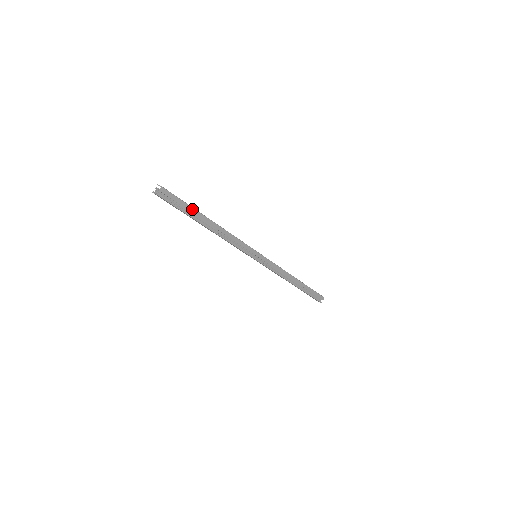
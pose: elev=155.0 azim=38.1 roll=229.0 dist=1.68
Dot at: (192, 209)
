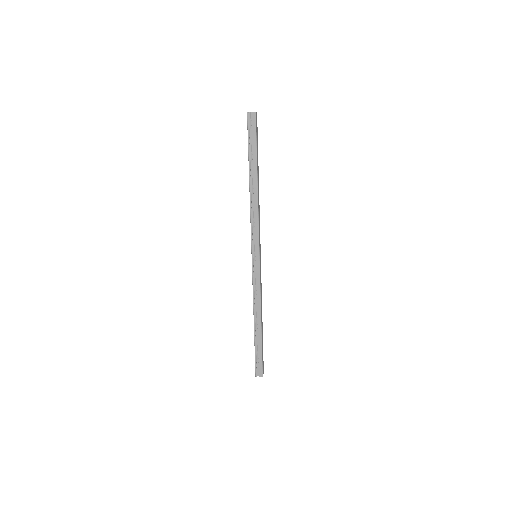
Dot at: (255, 154)
